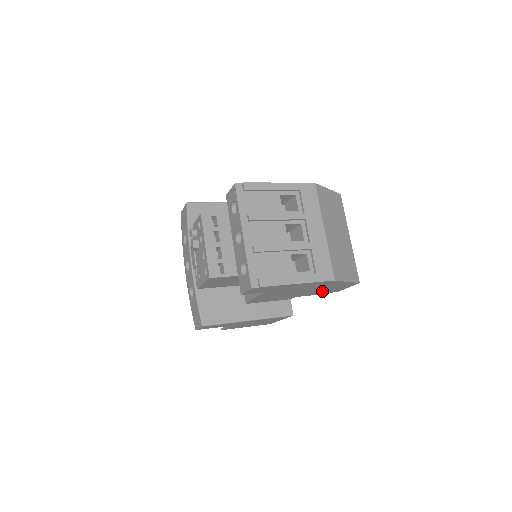
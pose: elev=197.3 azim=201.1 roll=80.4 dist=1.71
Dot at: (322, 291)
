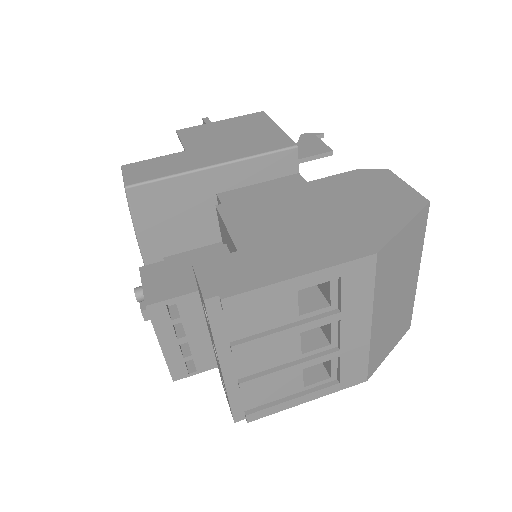
Dot at: occluded
